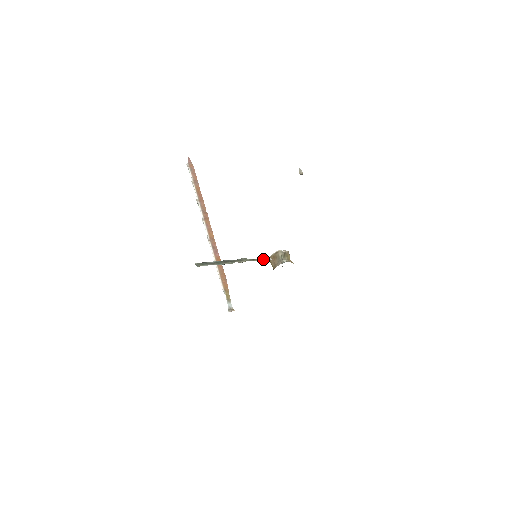
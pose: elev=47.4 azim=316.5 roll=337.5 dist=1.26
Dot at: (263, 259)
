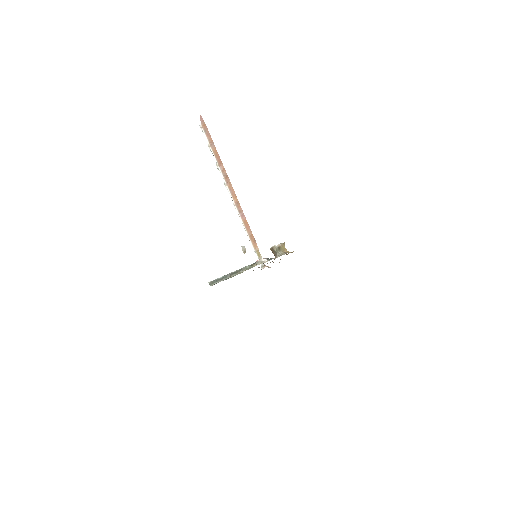
Dot at: (259, 263)
